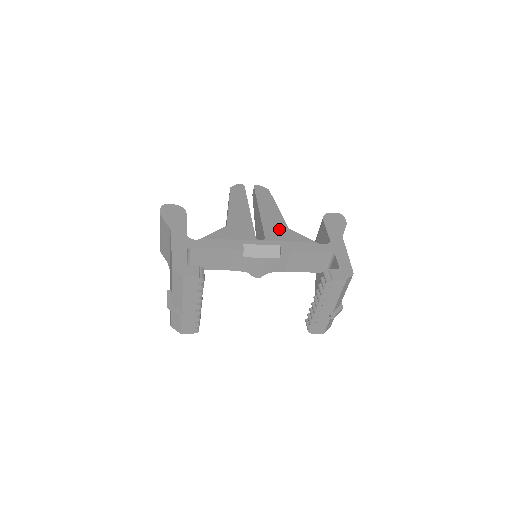
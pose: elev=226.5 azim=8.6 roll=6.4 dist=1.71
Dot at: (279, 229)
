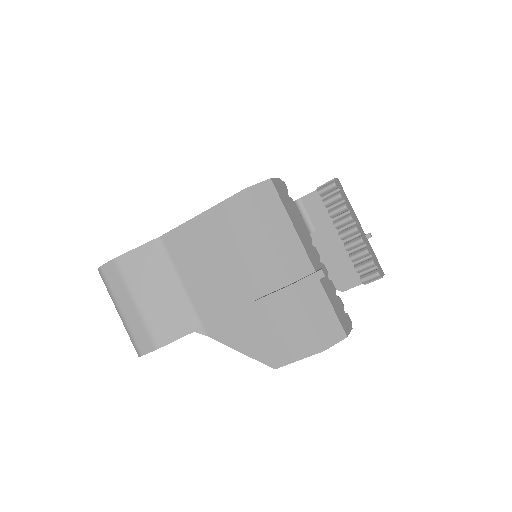
Dot at: occluded
